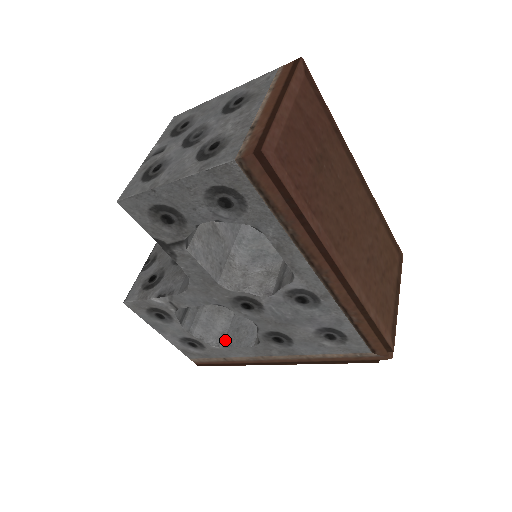
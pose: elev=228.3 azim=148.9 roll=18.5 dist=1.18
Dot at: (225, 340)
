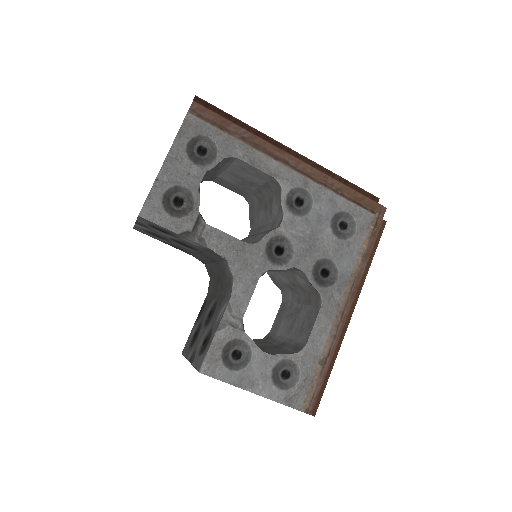
Dot at: (302, 342)
